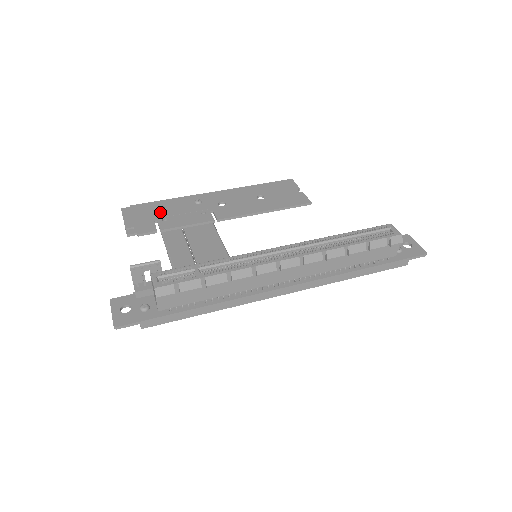
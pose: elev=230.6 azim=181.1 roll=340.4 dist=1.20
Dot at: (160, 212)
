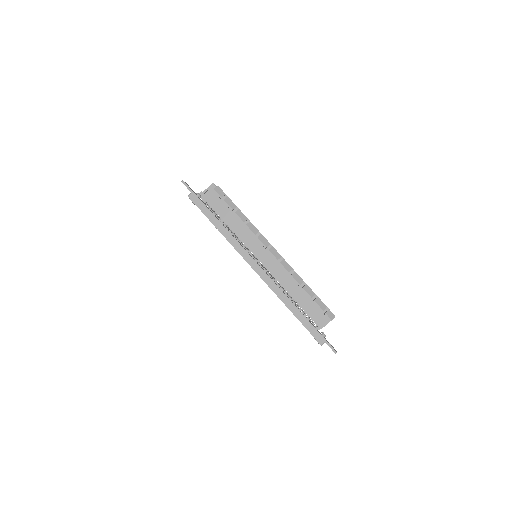
Dot at: occluded
